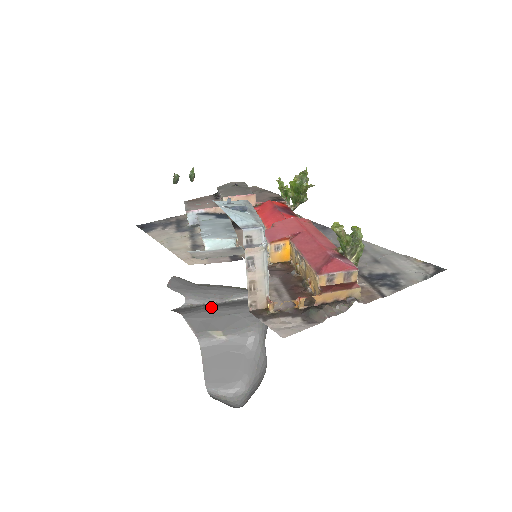
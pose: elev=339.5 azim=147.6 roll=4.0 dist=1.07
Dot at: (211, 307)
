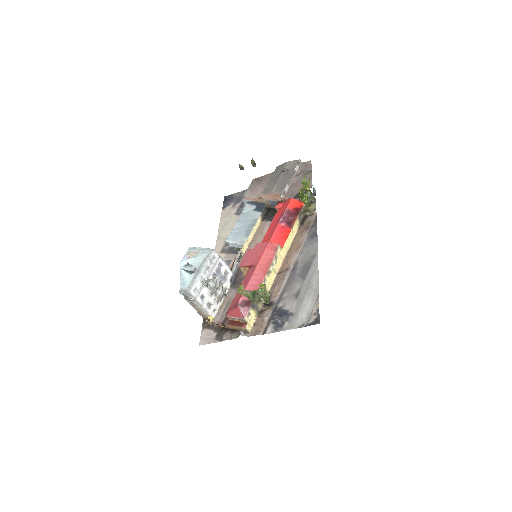
Dot at: occluded
